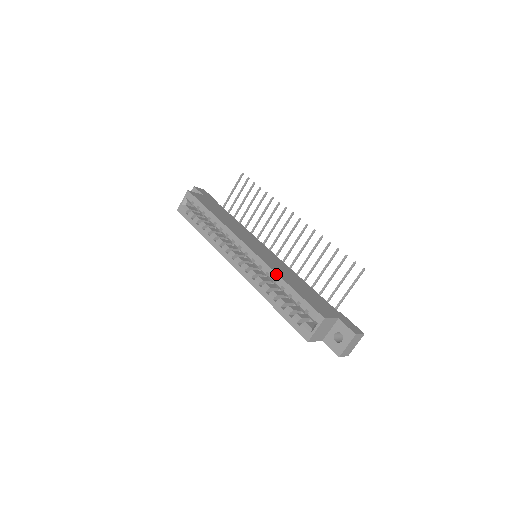
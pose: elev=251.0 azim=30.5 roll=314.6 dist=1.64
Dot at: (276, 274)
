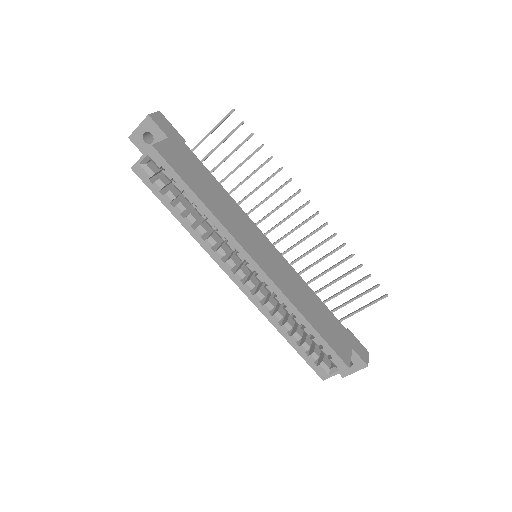
Dot at: (296, 310)
